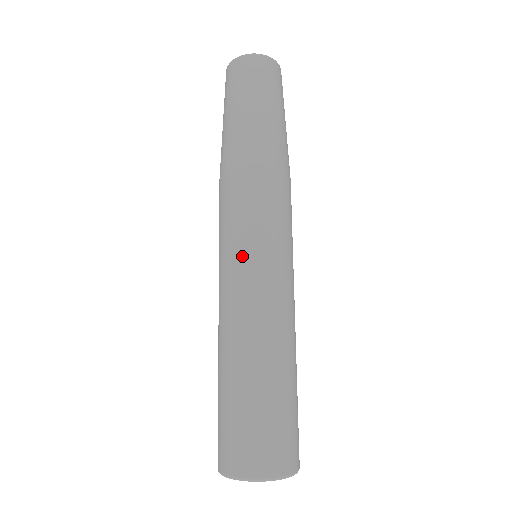
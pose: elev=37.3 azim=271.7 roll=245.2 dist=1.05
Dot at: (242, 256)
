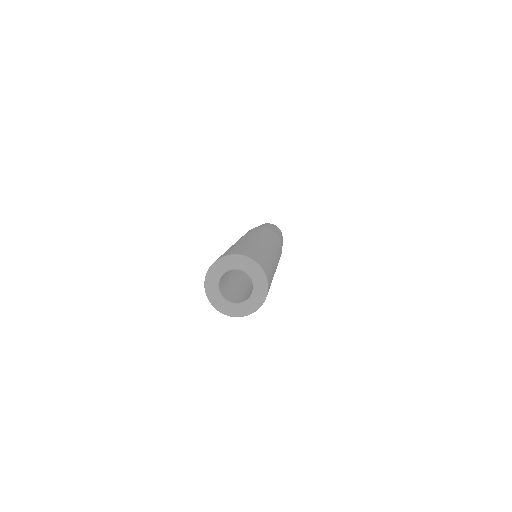
Dot at: (266, 236)
